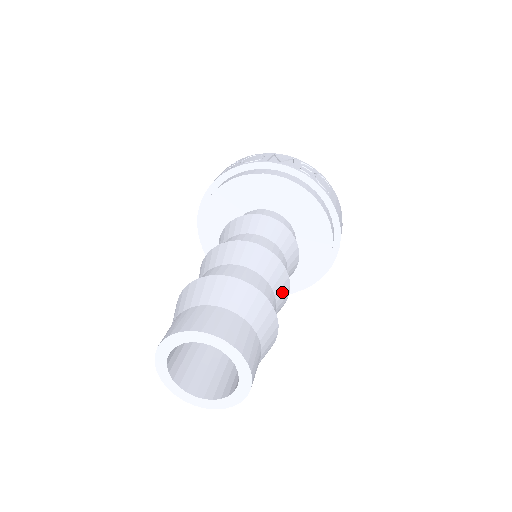
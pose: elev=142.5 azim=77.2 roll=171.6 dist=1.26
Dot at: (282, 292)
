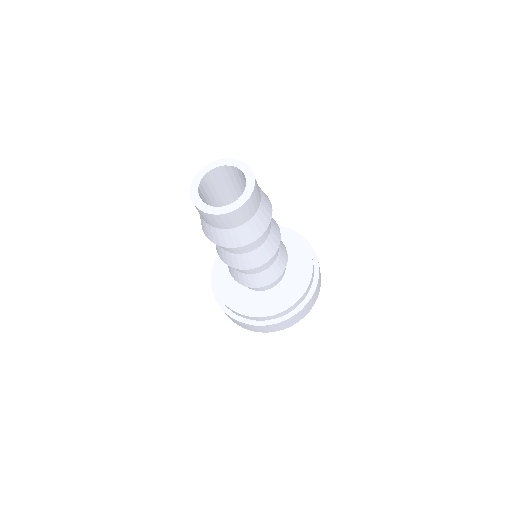
Dot at: (275, 228)
